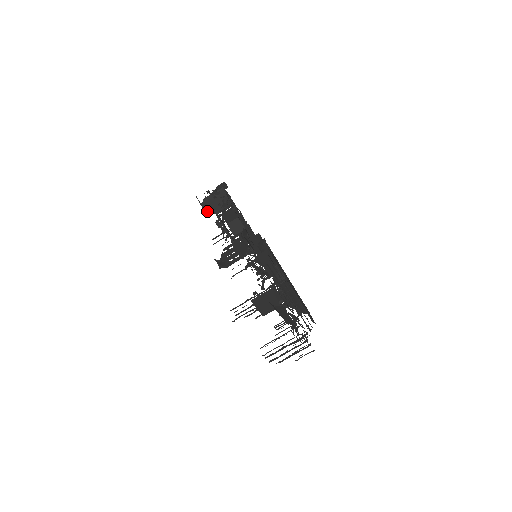
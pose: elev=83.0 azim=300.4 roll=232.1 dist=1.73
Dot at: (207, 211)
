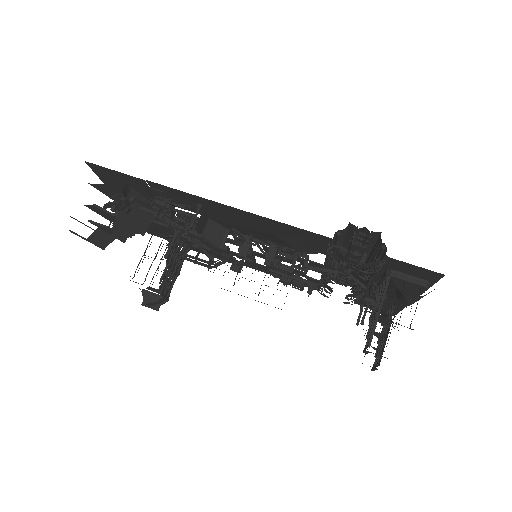
Dot at: (99, 243)
